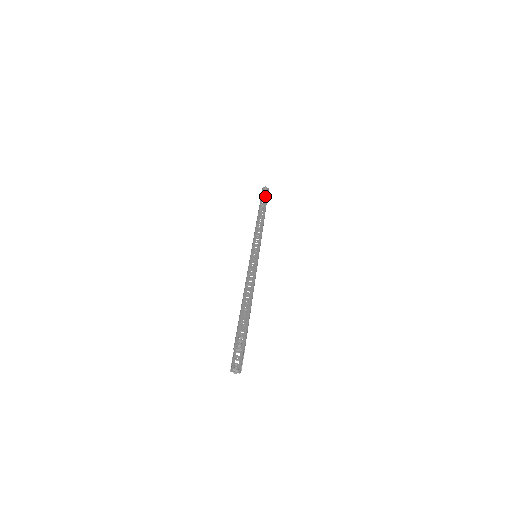
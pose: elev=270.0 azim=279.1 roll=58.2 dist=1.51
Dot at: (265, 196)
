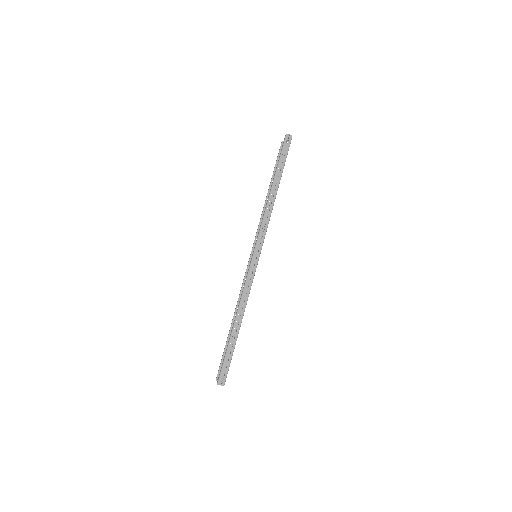
Dot at: occluded
